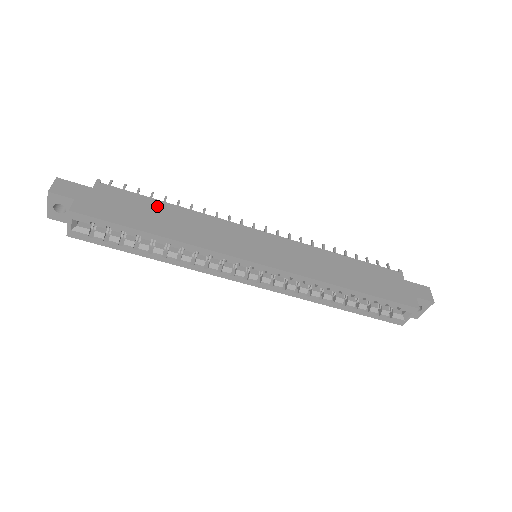
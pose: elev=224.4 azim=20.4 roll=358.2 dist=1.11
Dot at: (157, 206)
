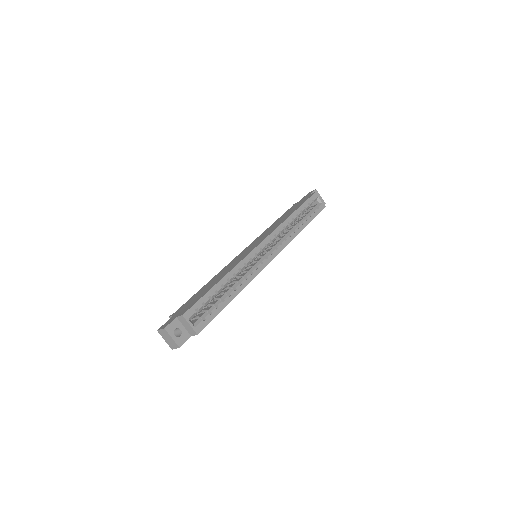
Dot at: (202, 289)
